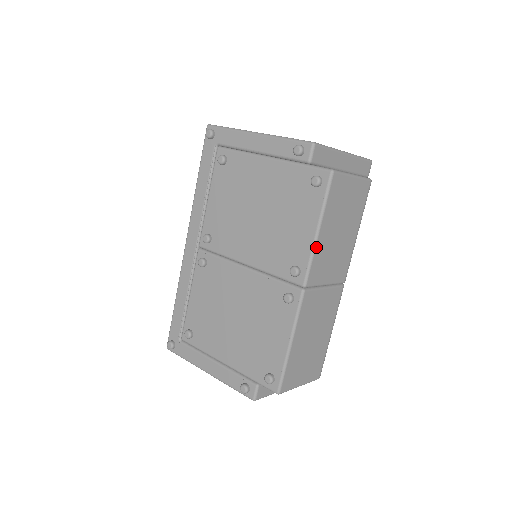
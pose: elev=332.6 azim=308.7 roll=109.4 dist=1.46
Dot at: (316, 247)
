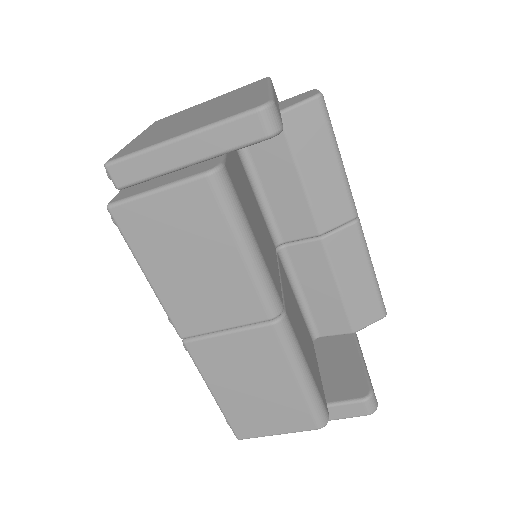
Dot at: (159, 296)
